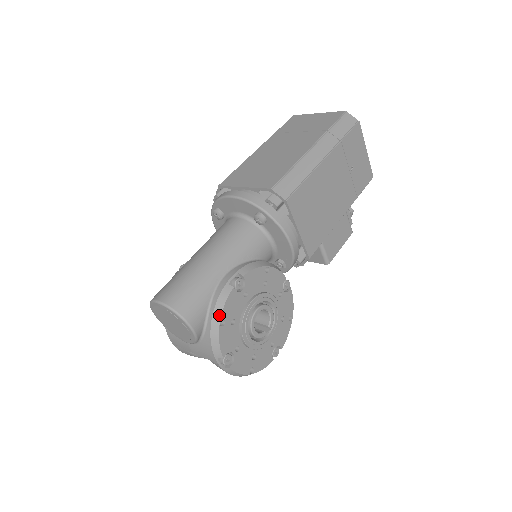
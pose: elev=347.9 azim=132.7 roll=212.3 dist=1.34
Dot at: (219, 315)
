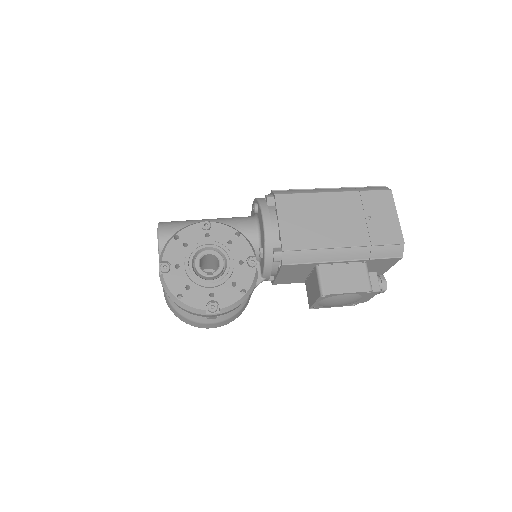
Dot at: (178, 232)
